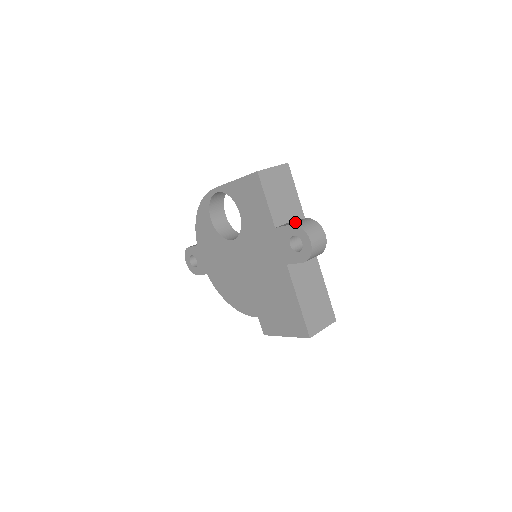
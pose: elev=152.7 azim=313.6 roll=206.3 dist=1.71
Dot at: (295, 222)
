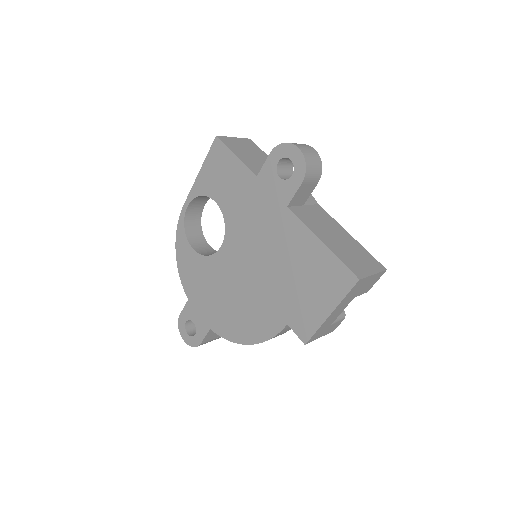
Dot at: occluded
